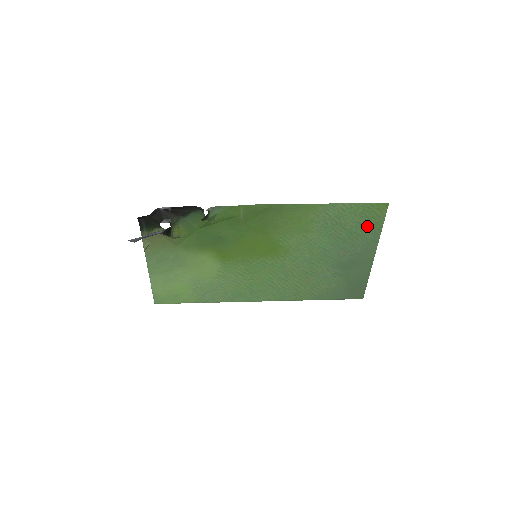
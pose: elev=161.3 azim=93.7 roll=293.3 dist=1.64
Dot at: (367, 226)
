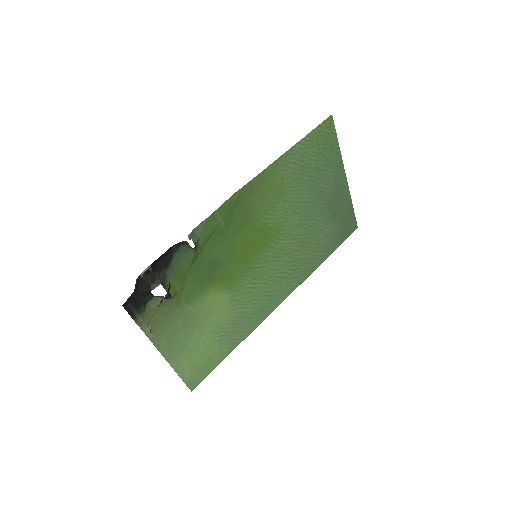
Dot at: (327, 151)
